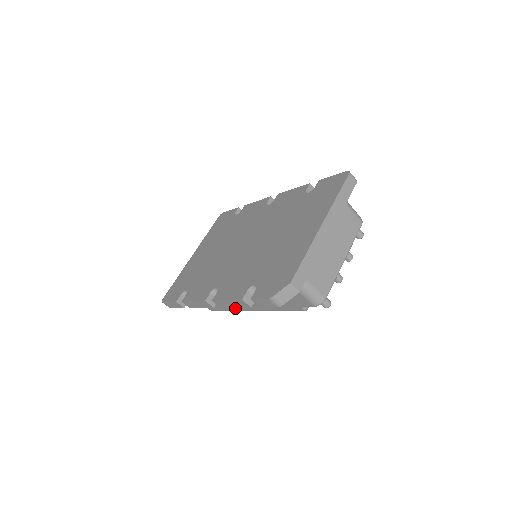
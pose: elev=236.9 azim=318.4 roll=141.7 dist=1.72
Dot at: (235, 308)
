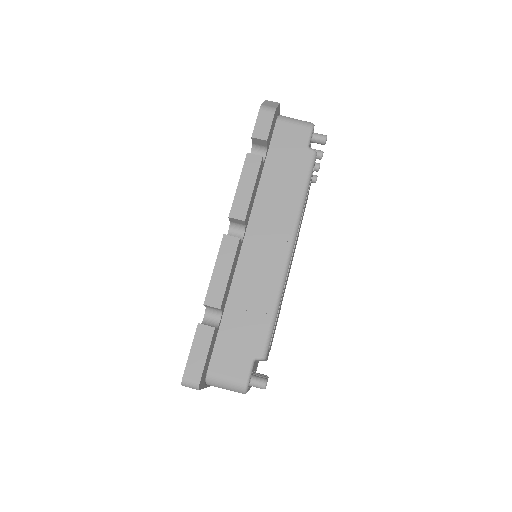
Dot at: (275, 275)
